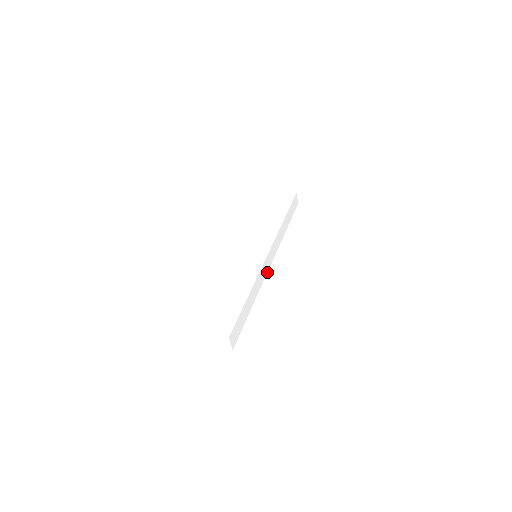
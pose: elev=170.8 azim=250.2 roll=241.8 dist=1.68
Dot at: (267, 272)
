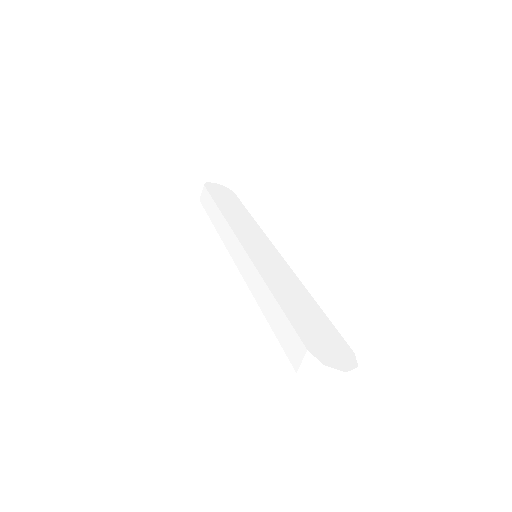
Dot at: occluded
